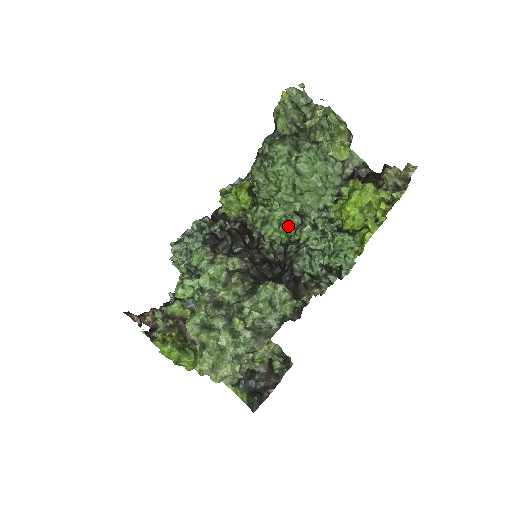
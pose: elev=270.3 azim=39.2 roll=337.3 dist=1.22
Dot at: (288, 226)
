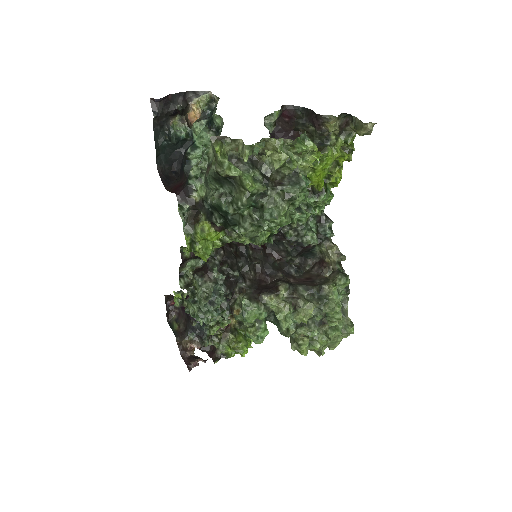
Dot at: occluded
